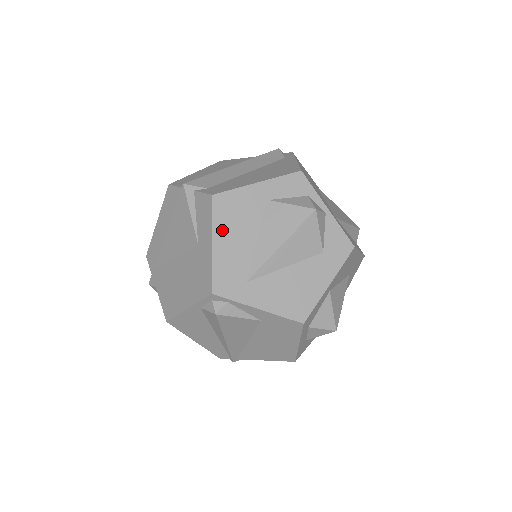
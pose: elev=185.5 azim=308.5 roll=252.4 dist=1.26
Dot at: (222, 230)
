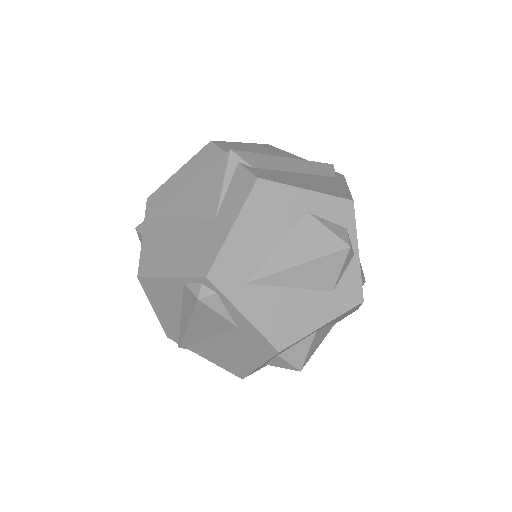
Dot at: (249, 218)
